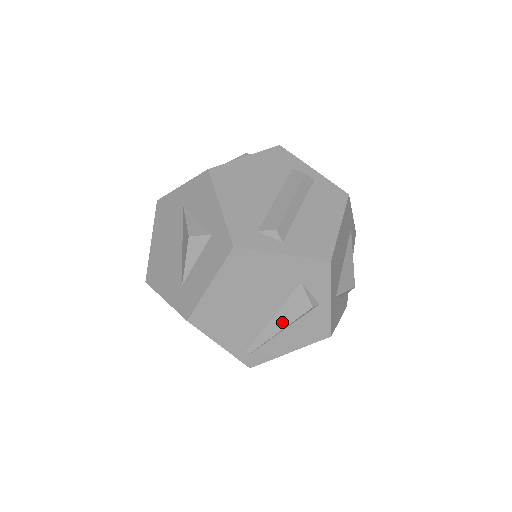
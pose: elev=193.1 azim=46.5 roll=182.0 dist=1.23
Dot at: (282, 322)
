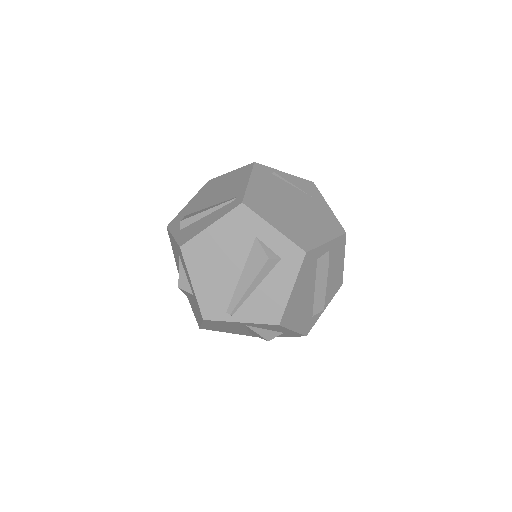
Dot at: occluded
